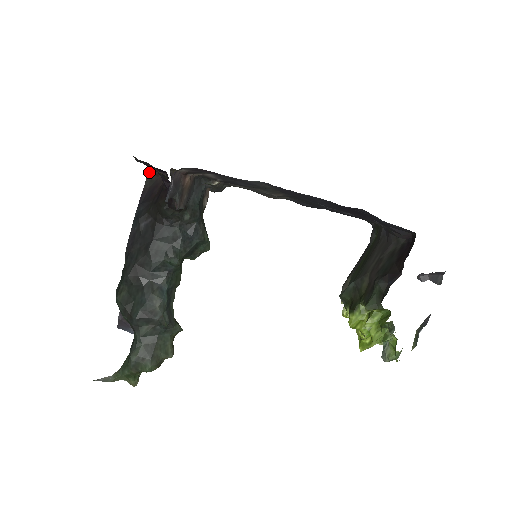
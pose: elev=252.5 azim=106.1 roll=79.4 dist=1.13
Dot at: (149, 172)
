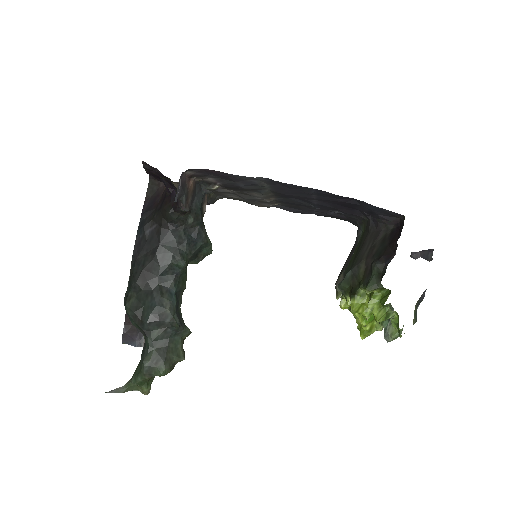
Dot at: (150, 183)
